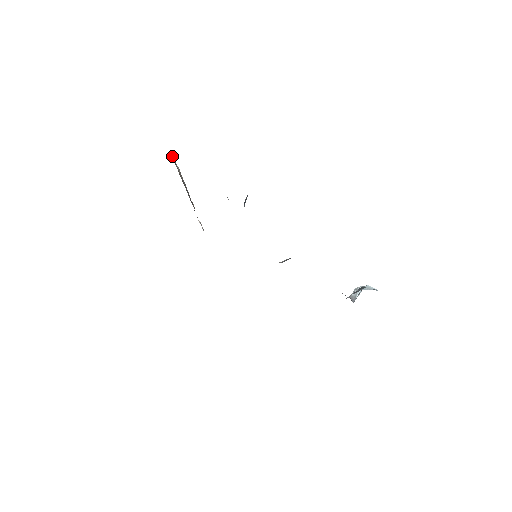
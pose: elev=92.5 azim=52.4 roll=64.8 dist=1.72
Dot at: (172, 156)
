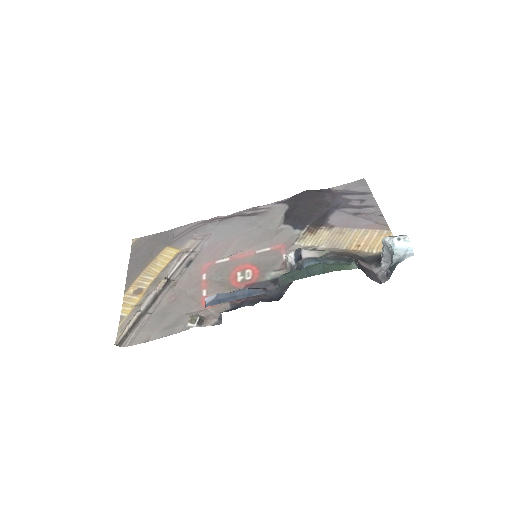
Dot at: (118, 343)
